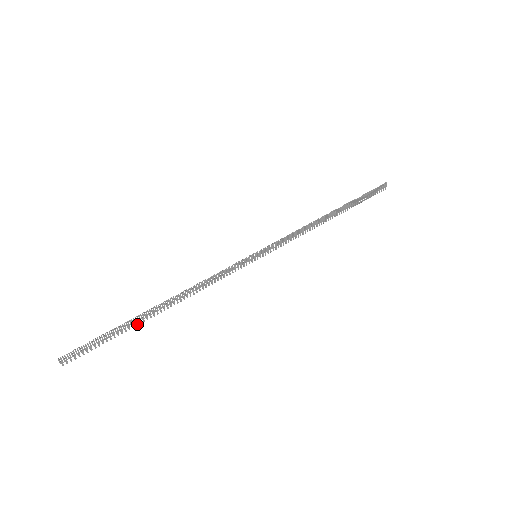
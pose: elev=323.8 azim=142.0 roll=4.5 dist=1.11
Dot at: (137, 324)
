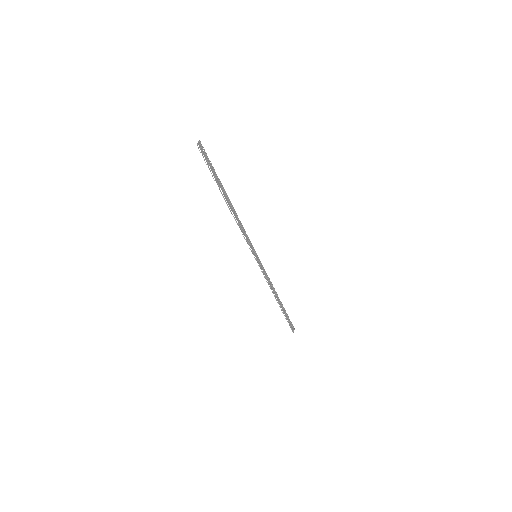
Dot at: occluded
